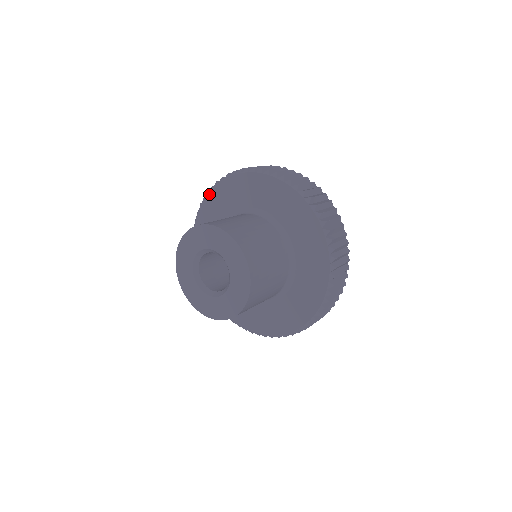
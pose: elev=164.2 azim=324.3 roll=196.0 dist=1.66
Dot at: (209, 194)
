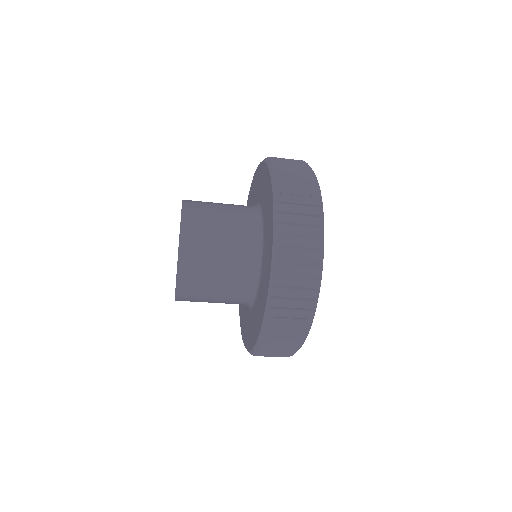
Dot at: (251, 184)
